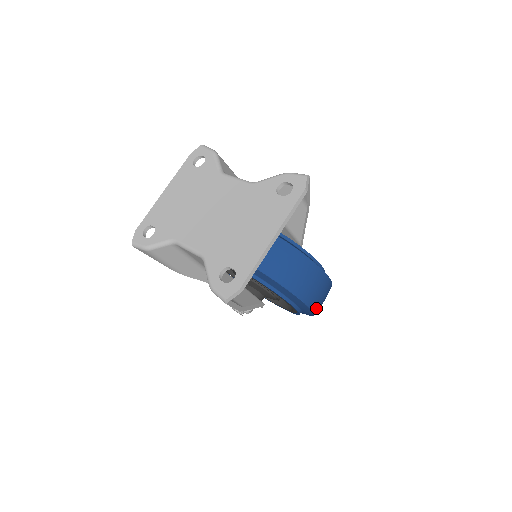
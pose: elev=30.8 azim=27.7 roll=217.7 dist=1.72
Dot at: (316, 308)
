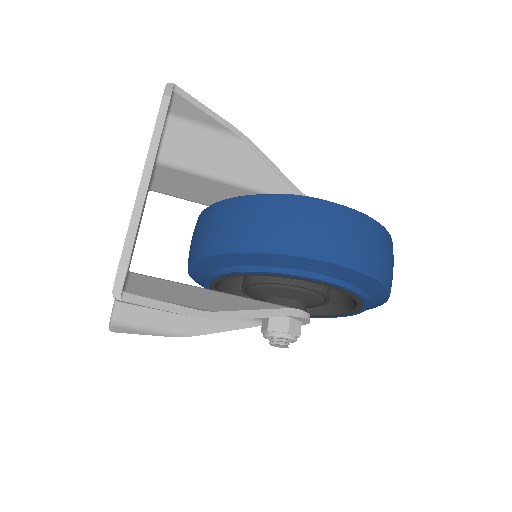
Dot at: (360, 263)
